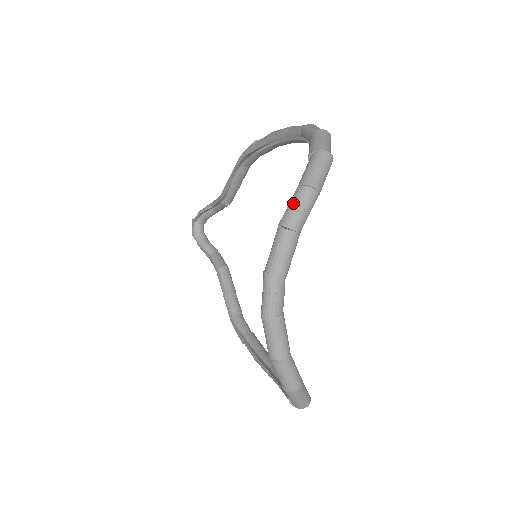
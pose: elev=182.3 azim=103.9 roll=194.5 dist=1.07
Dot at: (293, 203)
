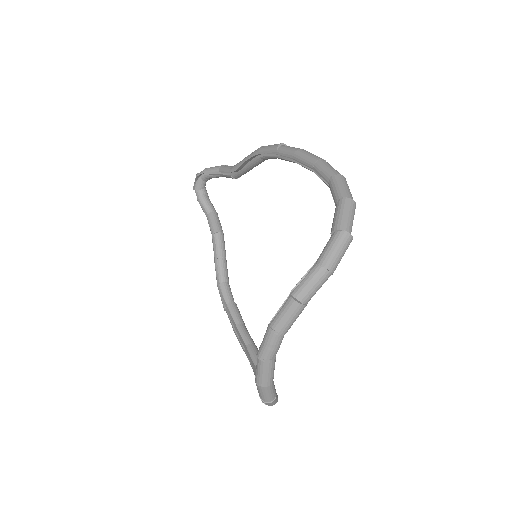
Dot at: (308, 280)
